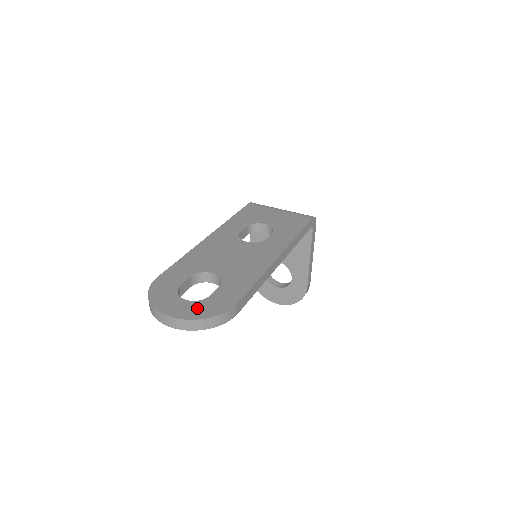
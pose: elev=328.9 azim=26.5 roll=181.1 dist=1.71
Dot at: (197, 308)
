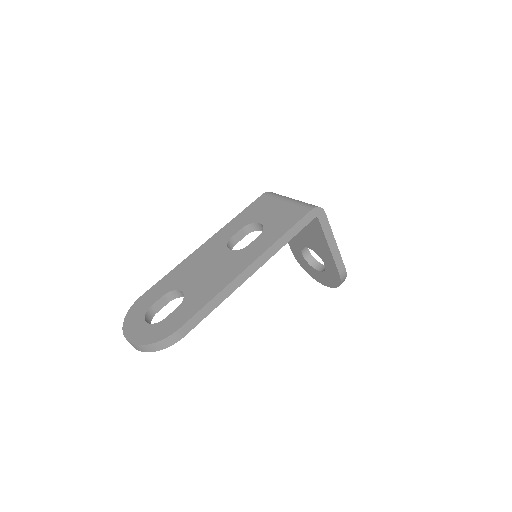
Dot at: (148, 332)
